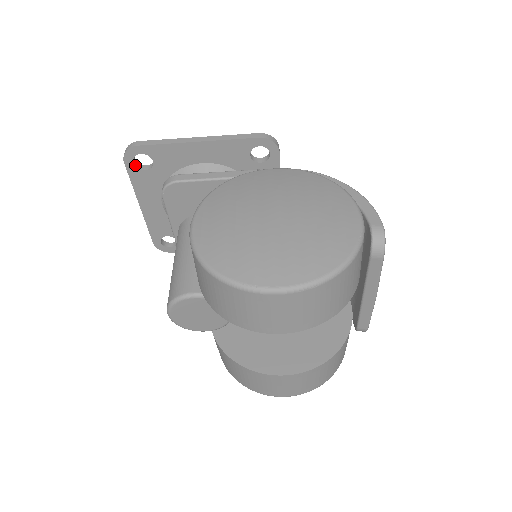
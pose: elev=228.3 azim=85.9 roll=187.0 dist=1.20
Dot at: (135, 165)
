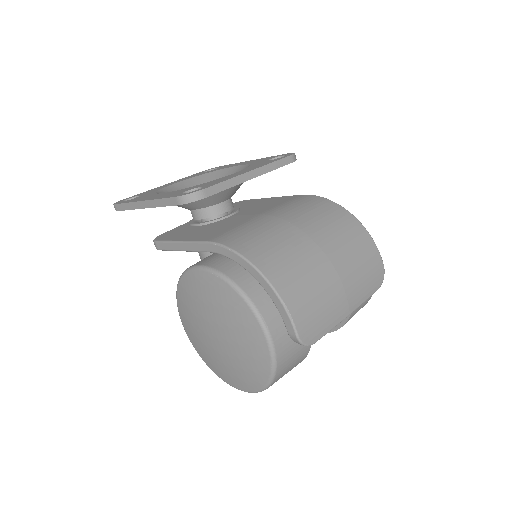
Dot at: occluded
